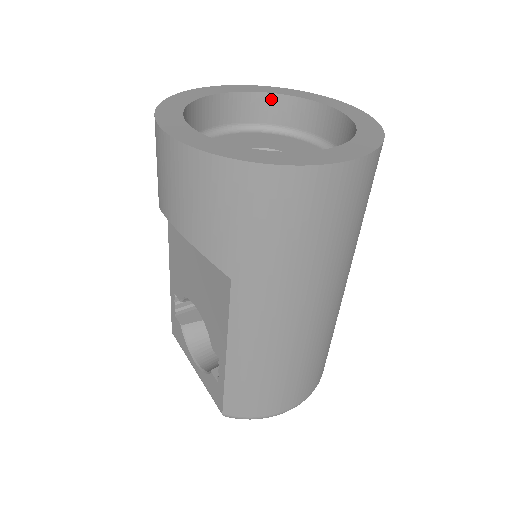
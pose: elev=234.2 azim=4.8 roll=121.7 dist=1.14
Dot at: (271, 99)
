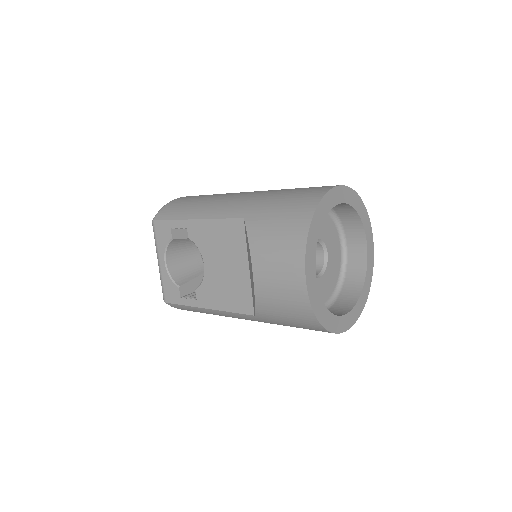
Dot at: (351, 209)
